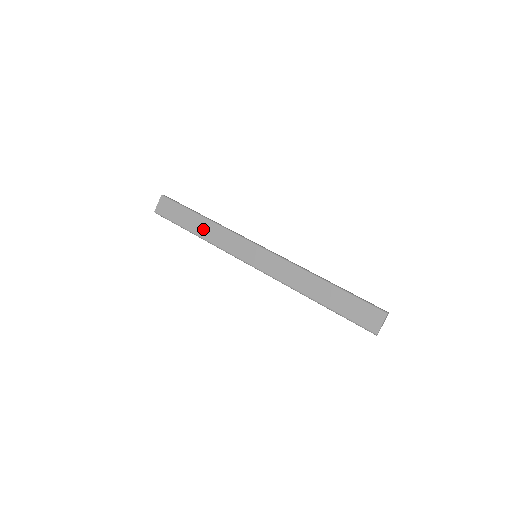
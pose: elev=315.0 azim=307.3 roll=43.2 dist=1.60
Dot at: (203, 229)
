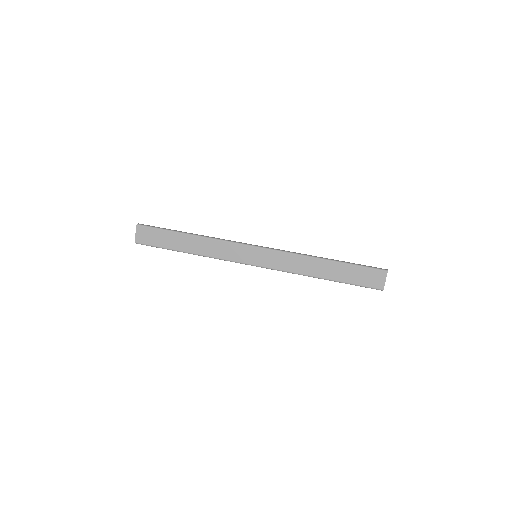
Dot at: (194, 246)
